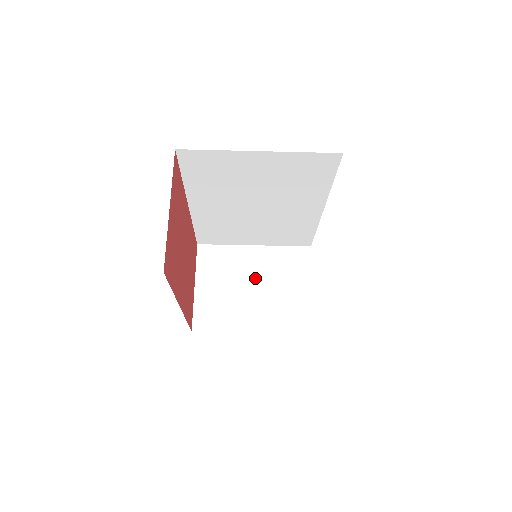
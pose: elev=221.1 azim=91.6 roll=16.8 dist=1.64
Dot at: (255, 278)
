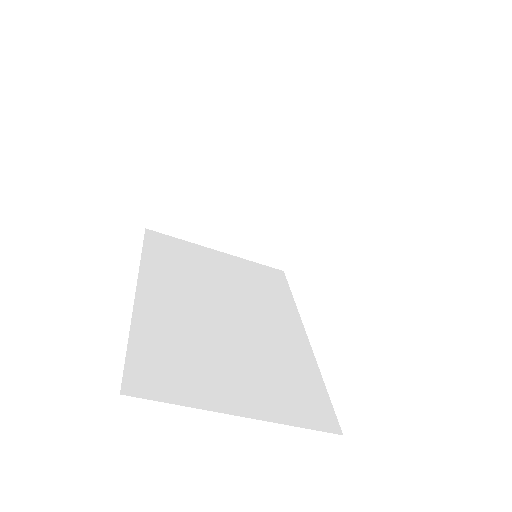
Dot at: (247, 191)
